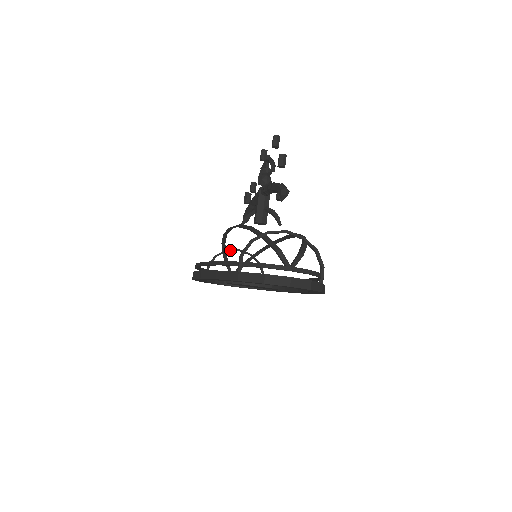
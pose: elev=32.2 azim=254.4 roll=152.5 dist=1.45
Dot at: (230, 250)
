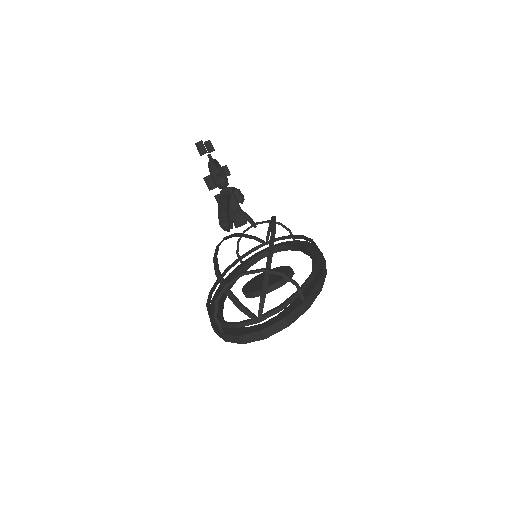
Dot at: (247, 229)
